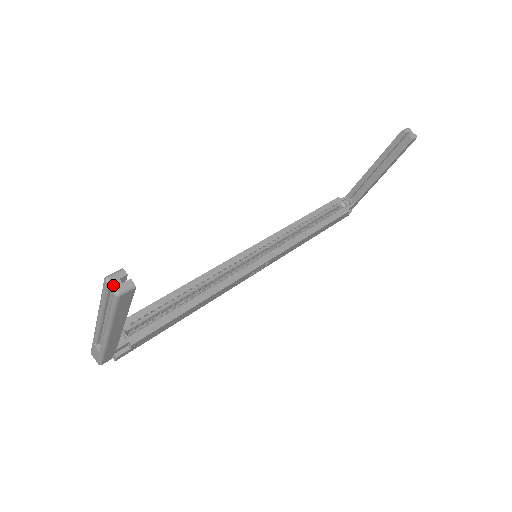
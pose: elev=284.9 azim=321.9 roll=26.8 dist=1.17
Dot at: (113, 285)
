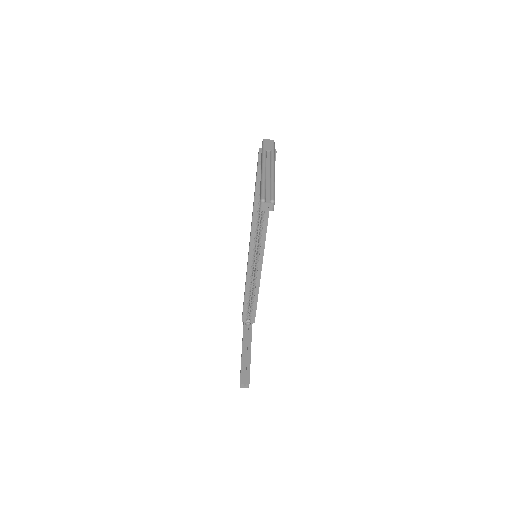
Dot at: (244, 386)
